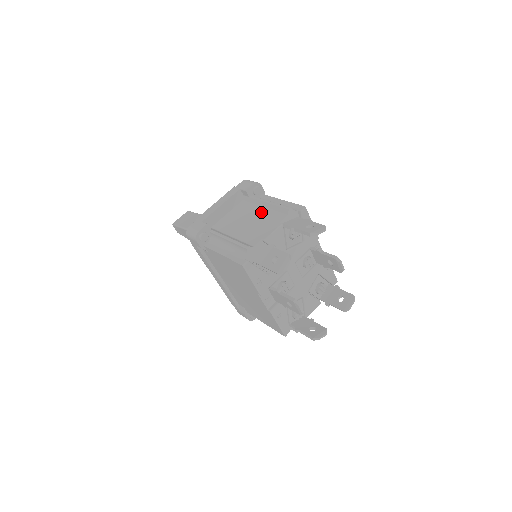
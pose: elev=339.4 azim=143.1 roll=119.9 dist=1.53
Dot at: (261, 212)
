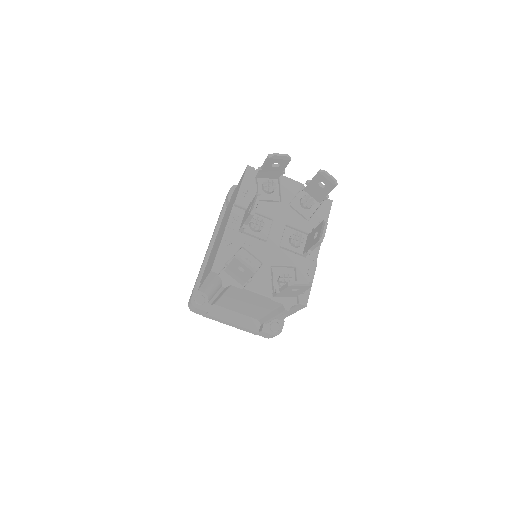
Dot at: occluded
